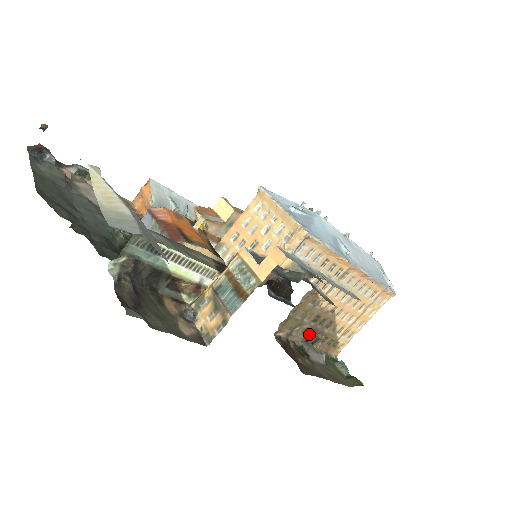
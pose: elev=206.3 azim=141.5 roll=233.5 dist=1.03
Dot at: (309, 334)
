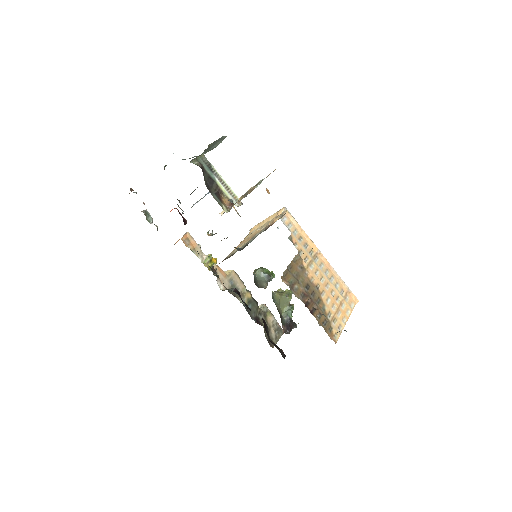
Dot at: (306, 299)
